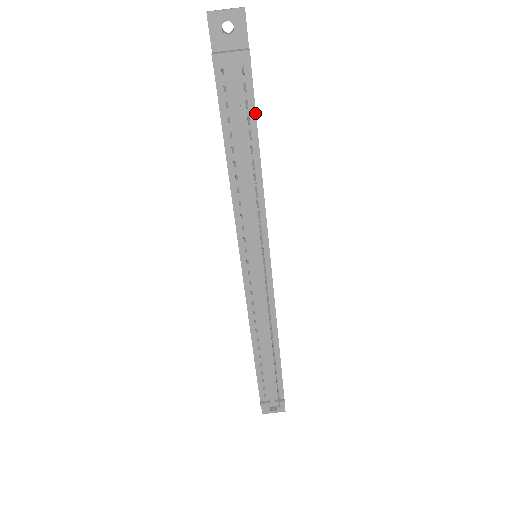
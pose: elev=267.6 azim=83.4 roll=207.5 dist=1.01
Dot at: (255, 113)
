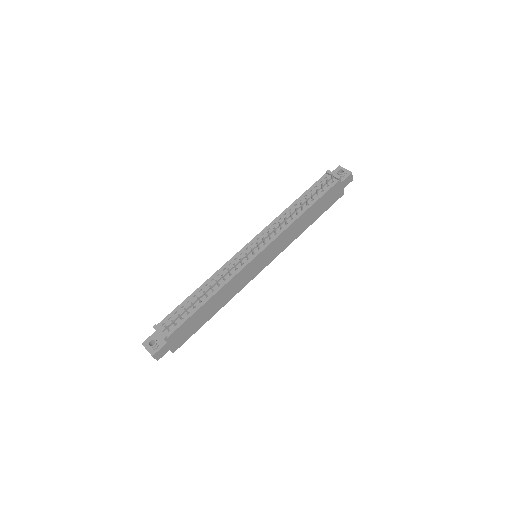
Dot at: (322, 196)
